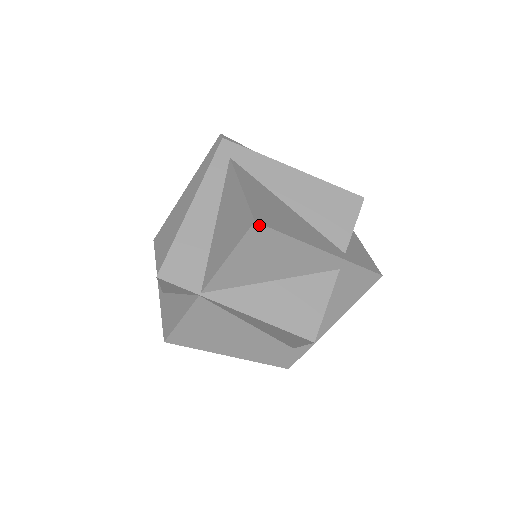
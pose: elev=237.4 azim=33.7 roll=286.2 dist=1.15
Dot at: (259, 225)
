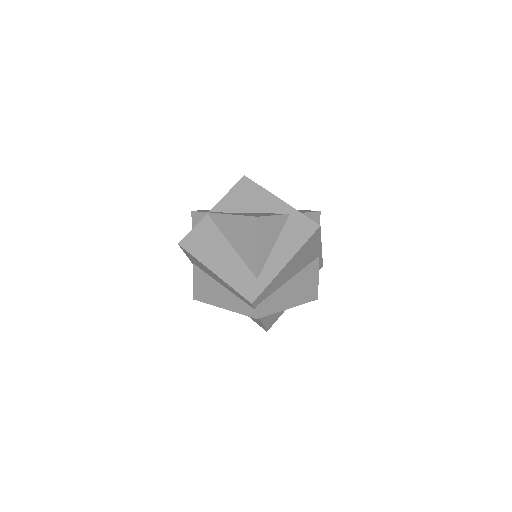
Dot at: (246, 178)
